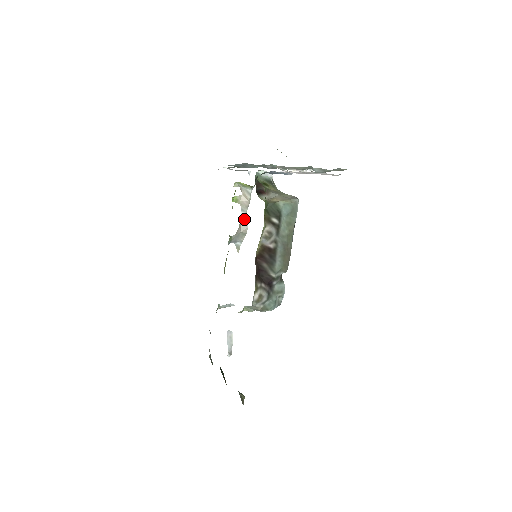
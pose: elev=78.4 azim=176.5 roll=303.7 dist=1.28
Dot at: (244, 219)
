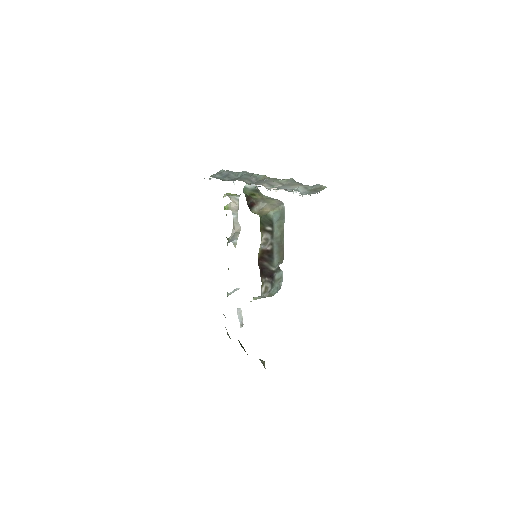
Dot at: (236, 221)
